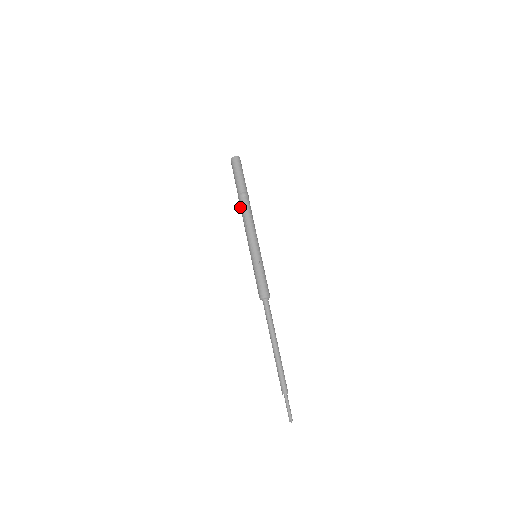
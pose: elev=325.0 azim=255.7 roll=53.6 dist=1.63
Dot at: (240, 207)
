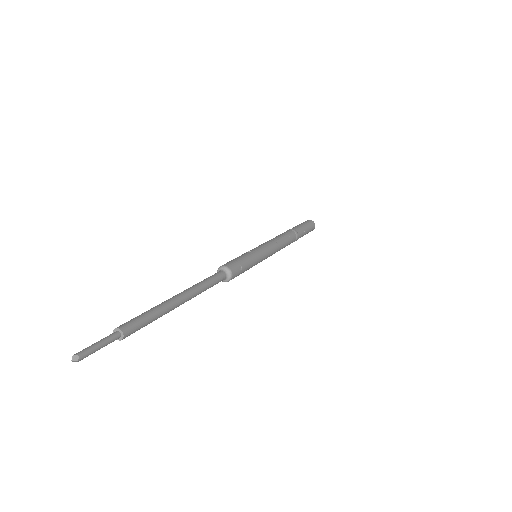
Dot at: occluded
